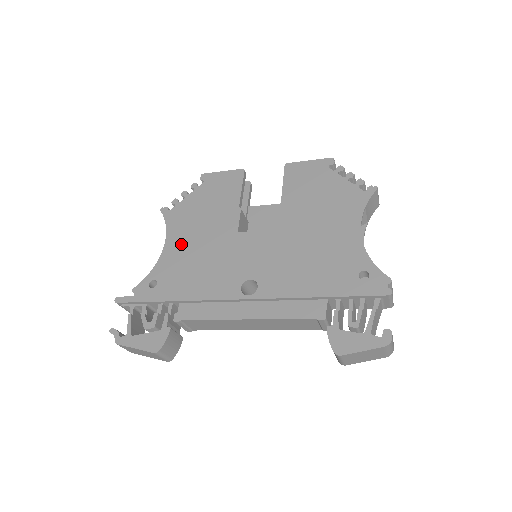
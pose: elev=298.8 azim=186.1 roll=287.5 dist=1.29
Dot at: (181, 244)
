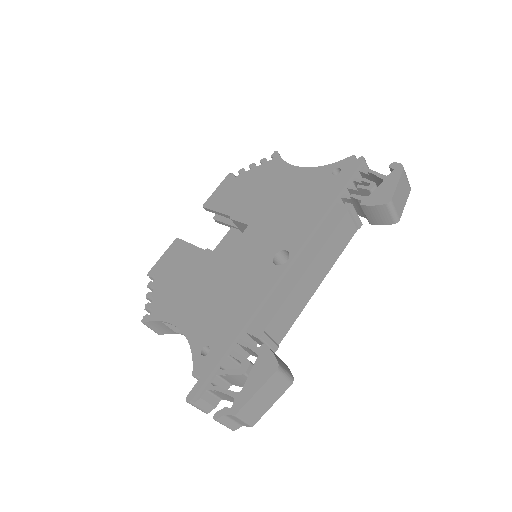
Dot at: (191, 310)
